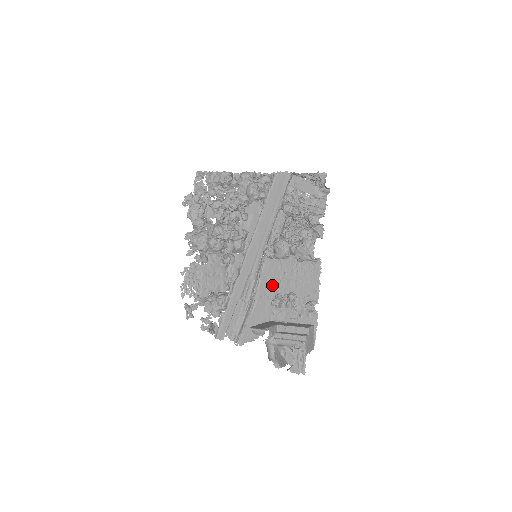
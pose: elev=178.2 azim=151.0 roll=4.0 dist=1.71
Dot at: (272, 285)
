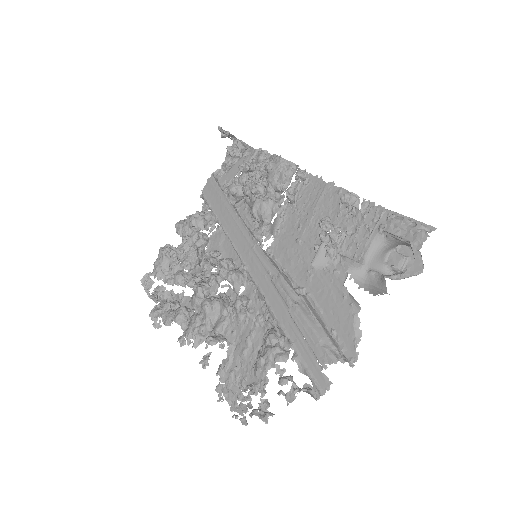
Dot at: (302, 256)
